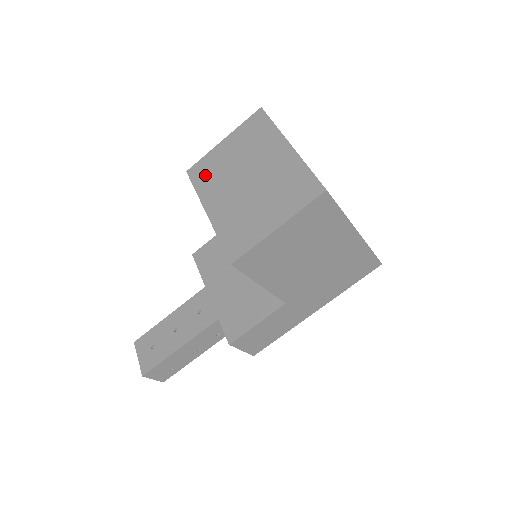
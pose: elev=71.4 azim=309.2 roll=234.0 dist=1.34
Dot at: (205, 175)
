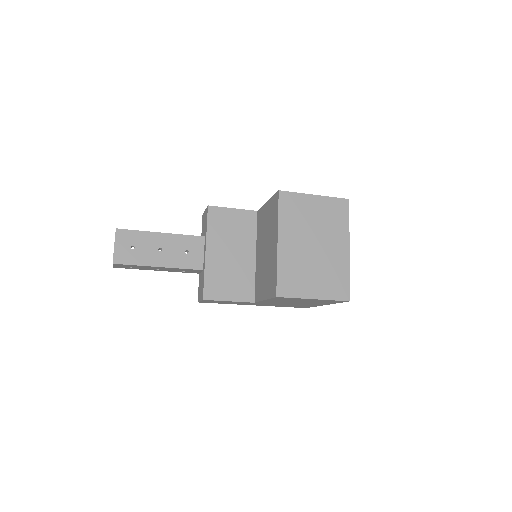
Dot at: (291, 210)
